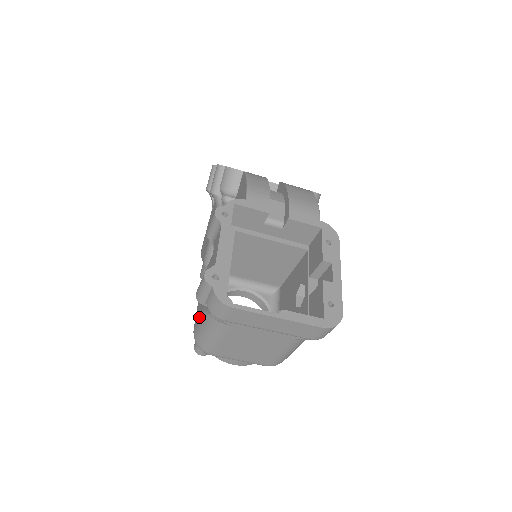
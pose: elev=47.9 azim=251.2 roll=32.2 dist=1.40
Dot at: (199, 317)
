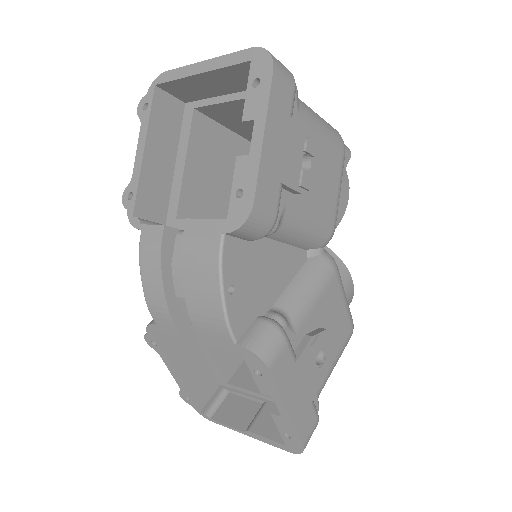
Dot at: occluded
